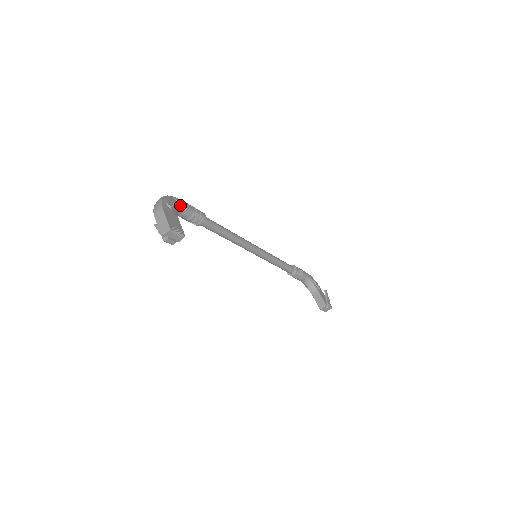
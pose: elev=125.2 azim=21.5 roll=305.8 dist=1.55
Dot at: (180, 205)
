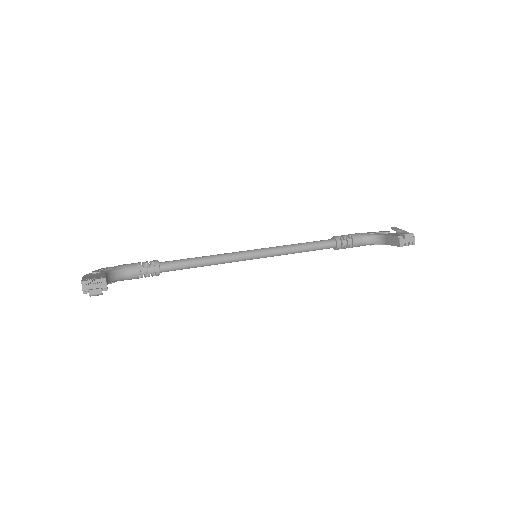
Dot at: (117, 268)
